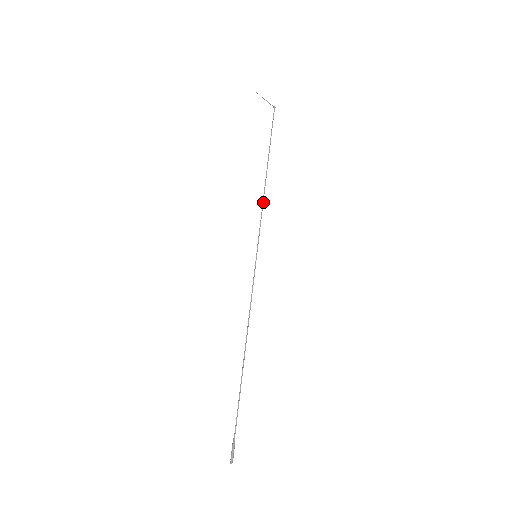
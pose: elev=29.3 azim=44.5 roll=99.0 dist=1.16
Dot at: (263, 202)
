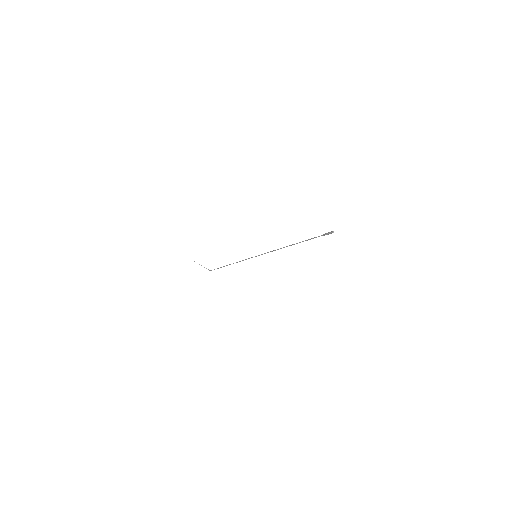
Dot at: occluded
